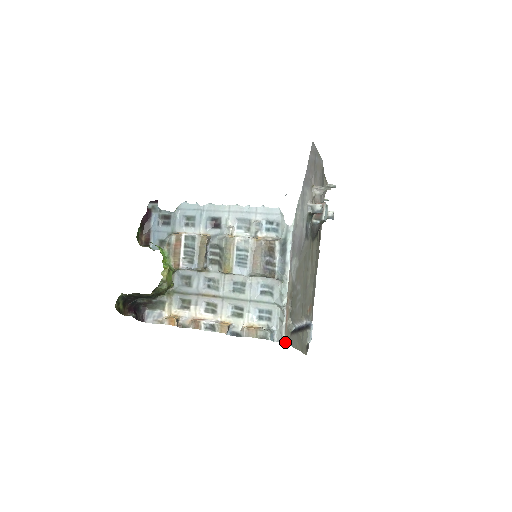
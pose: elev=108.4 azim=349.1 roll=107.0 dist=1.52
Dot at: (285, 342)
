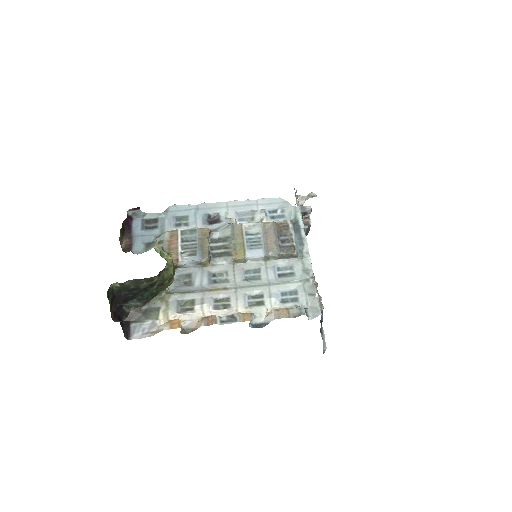
Dot at: occluded
